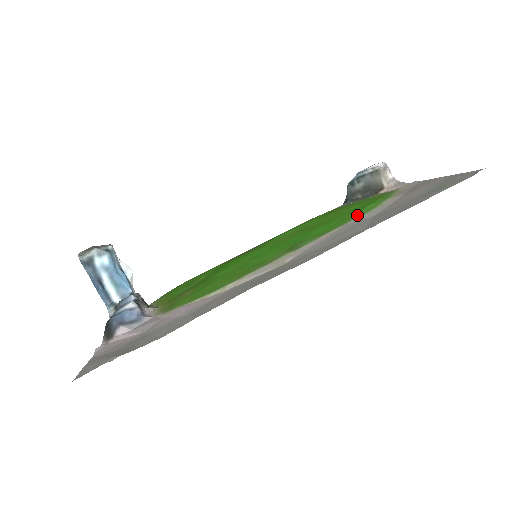
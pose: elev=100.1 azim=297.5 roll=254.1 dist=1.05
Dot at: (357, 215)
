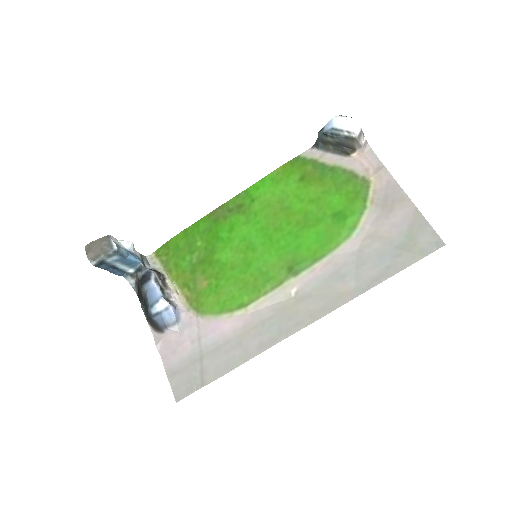
Dot at: (341, 238)
